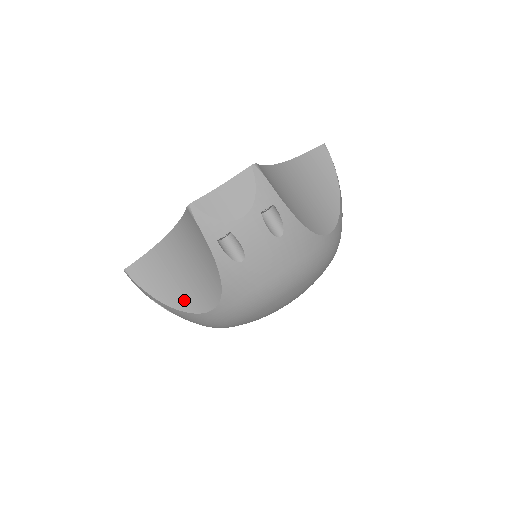
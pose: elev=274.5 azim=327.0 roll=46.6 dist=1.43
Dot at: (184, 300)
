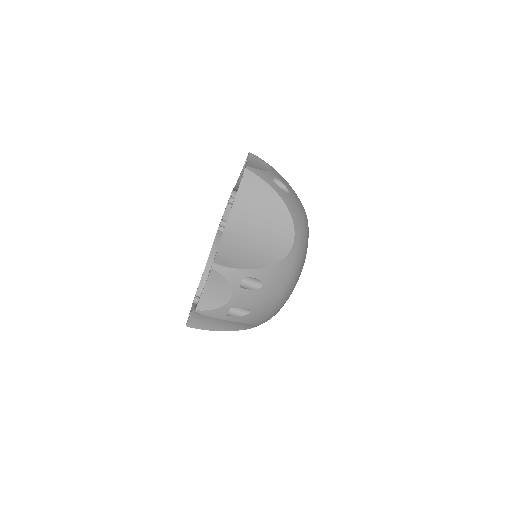
Dot at: (233, 326)
